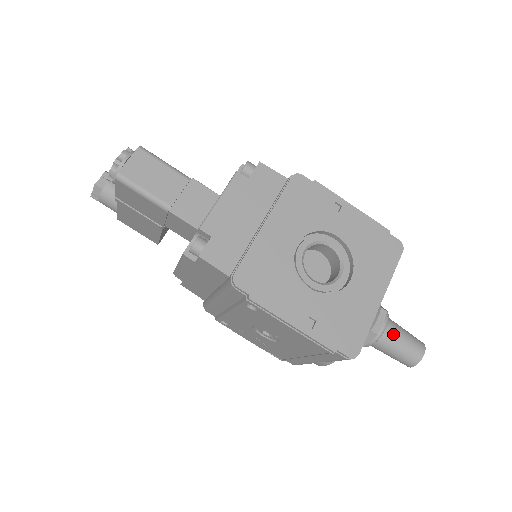
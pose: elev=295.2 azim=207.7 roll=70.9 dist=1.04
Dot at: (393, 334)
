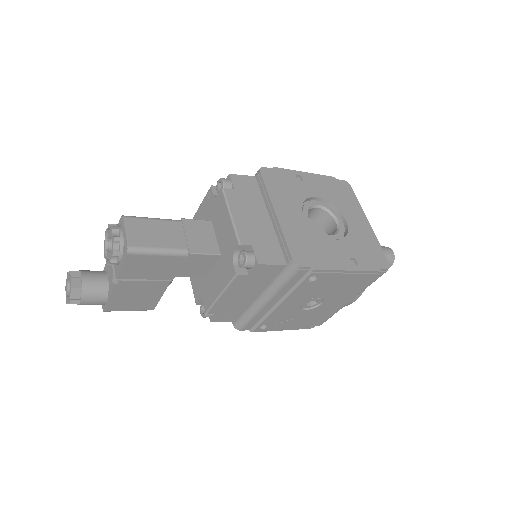
Dot at: occluded
